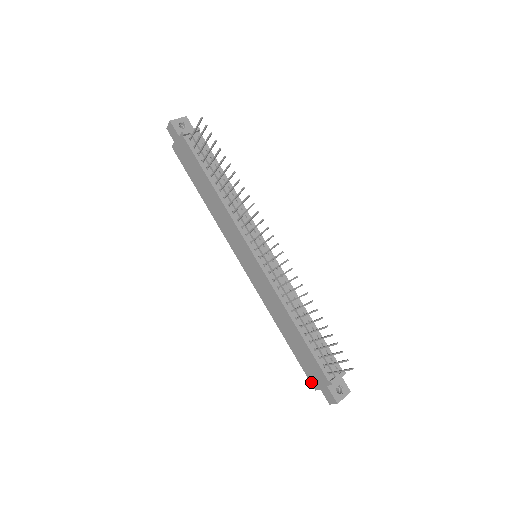
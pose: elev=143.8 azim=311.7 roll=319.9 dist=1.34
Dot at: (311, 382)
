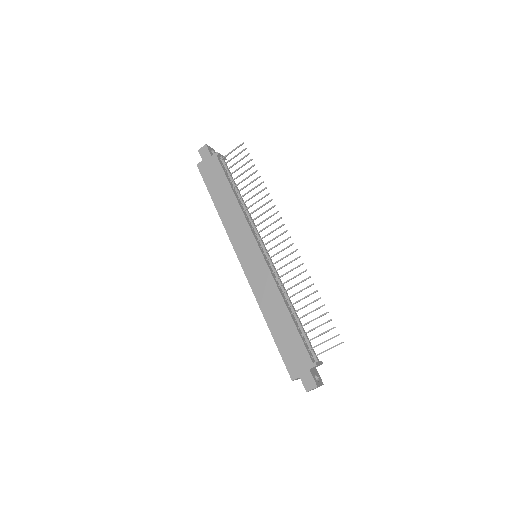
Dot at: (289, 372)
